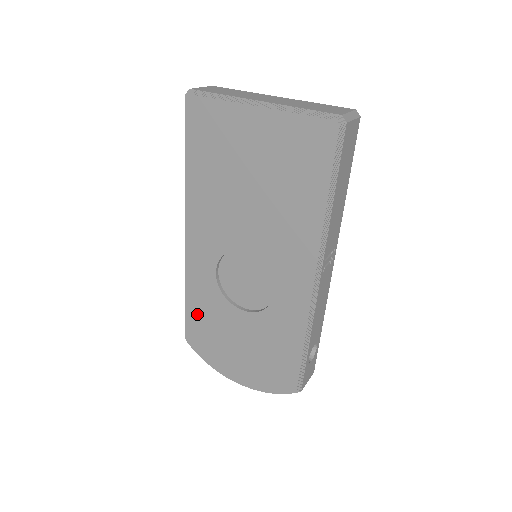
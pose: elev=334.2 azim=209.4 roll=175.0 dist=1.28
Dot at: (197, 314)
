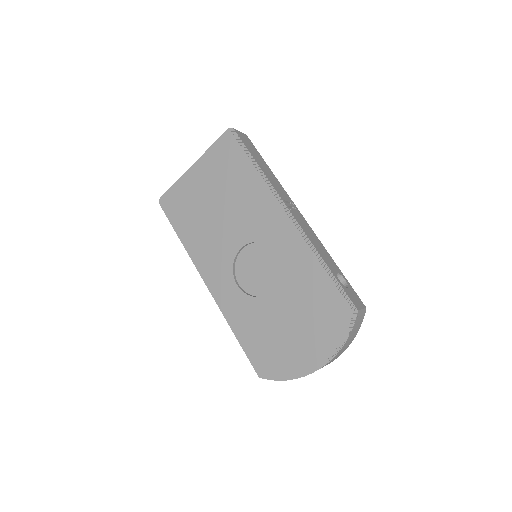
Dot at: (249, 337)
